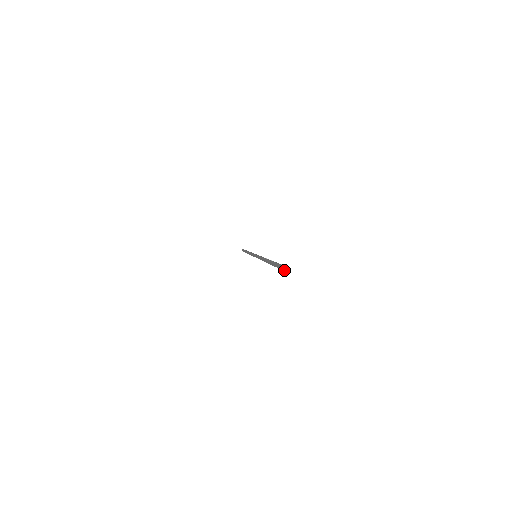
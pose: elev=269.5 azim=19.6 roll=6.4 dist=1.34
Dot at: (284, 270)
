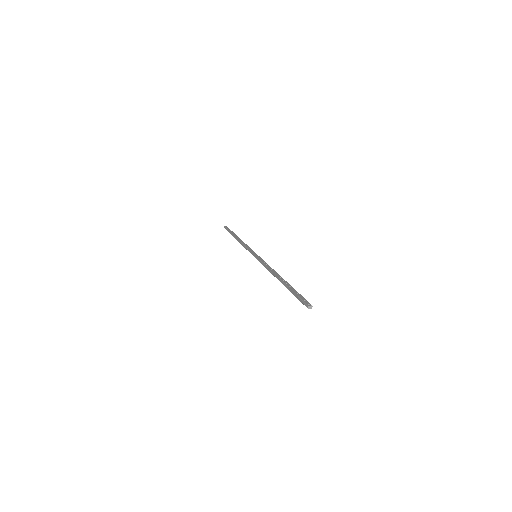
Dot at: (311, 308)
